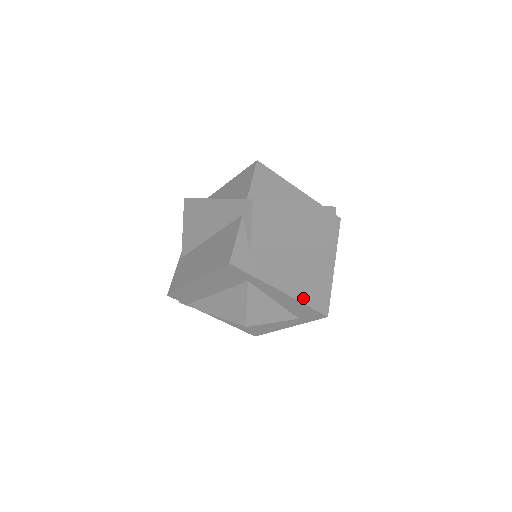
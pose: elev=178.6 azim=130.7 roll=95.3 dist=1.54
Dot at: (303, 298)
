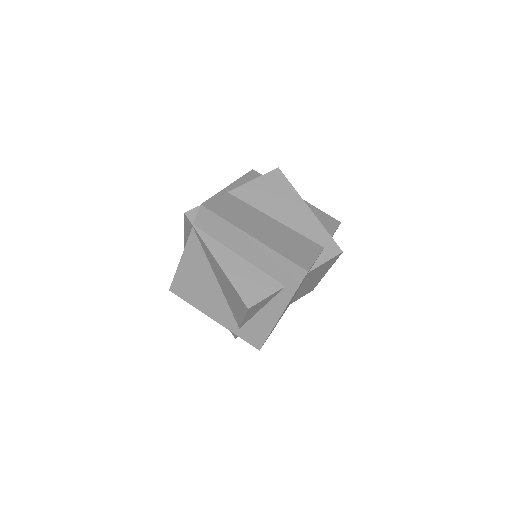
Dot at: occluded
